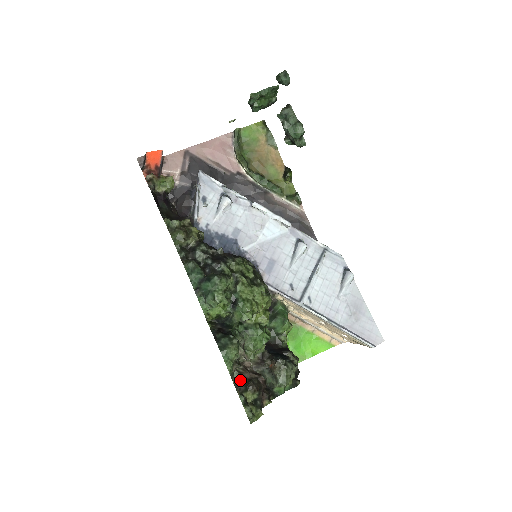
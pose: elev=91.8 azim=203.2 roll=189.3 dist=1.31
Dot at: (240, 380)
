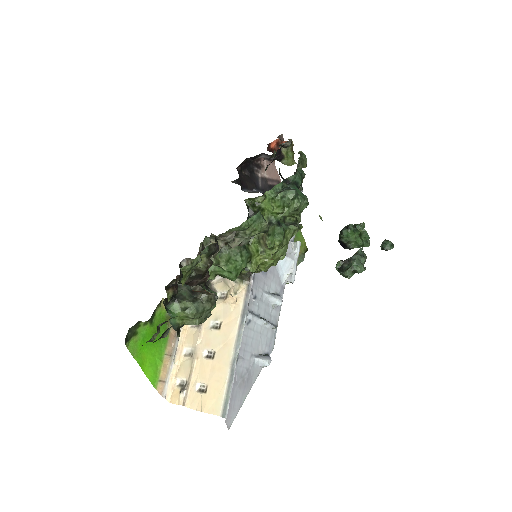
Dot at: (203, 248)
